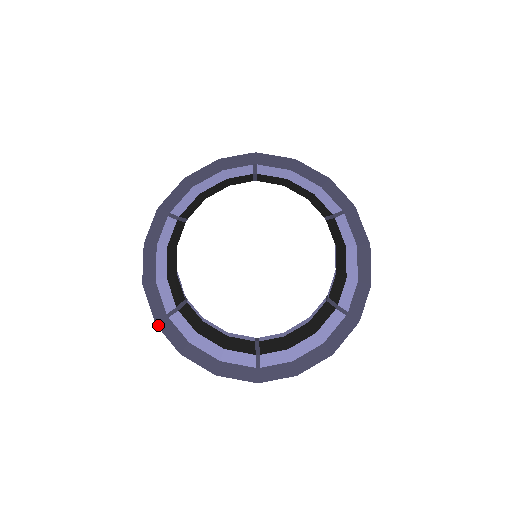
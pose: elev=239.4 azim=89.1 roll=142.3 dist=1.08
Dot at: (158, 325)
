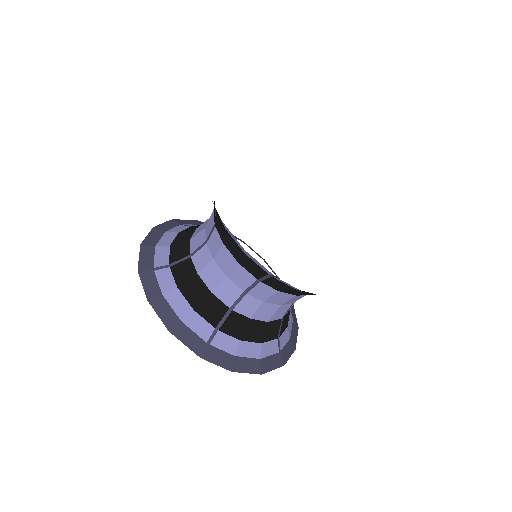
Dot at: (140, 272)
